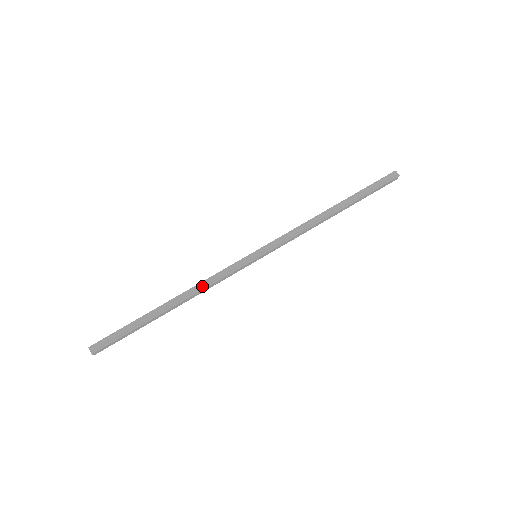
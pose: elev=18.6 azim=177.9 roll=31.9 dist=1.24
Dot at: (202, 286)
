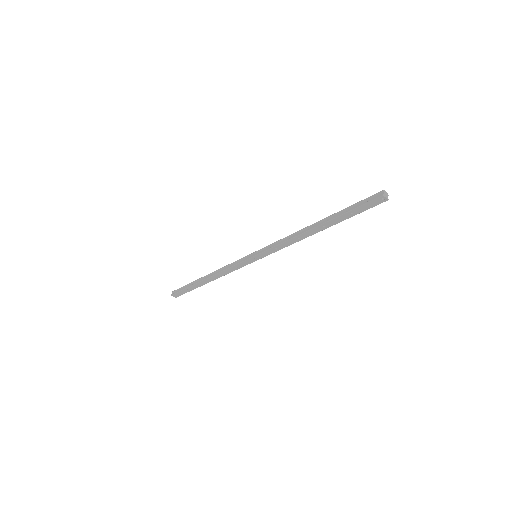
Dot at: (222, 270)
